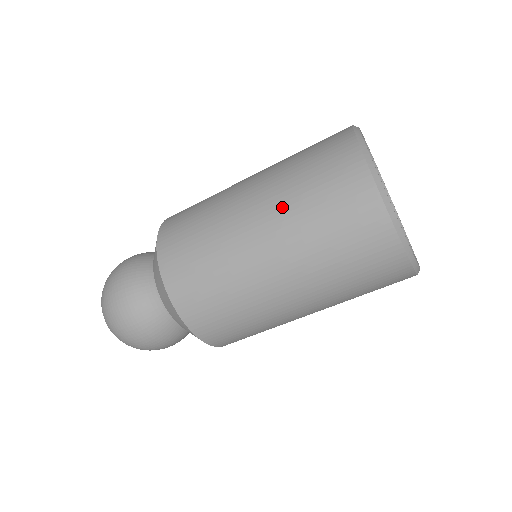
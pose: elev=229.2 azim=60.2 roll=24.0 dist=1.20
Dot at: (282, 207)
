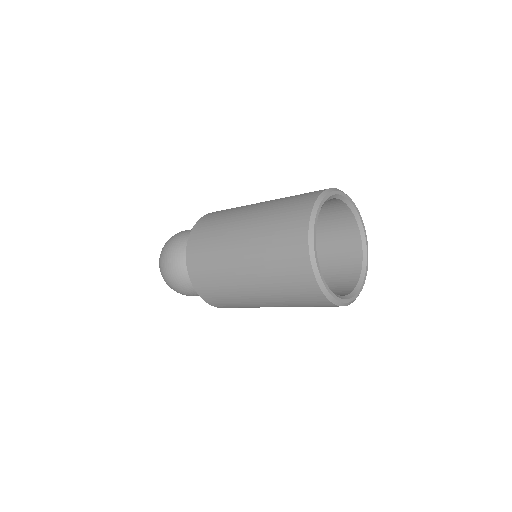
Dot at: (279, 303)
